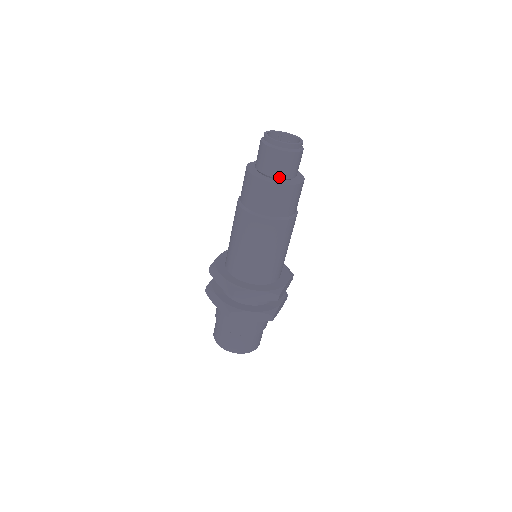
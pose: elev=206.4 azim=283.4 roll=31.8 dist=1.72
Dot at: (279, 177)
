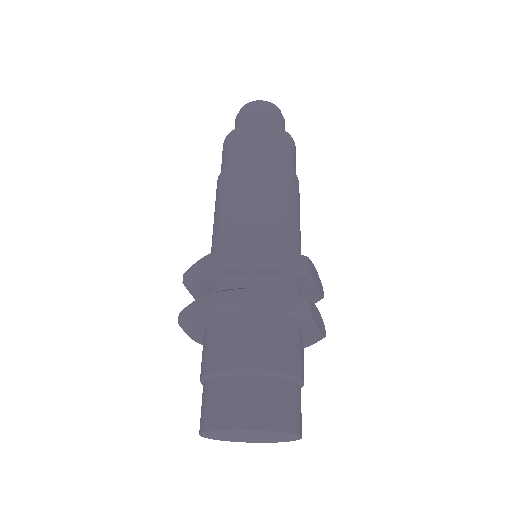
Dot at: occluded
